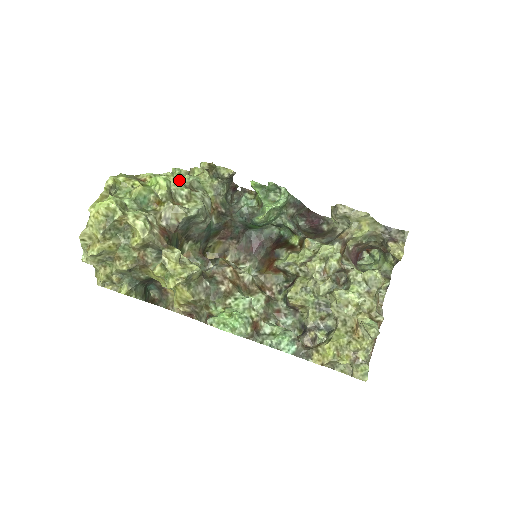
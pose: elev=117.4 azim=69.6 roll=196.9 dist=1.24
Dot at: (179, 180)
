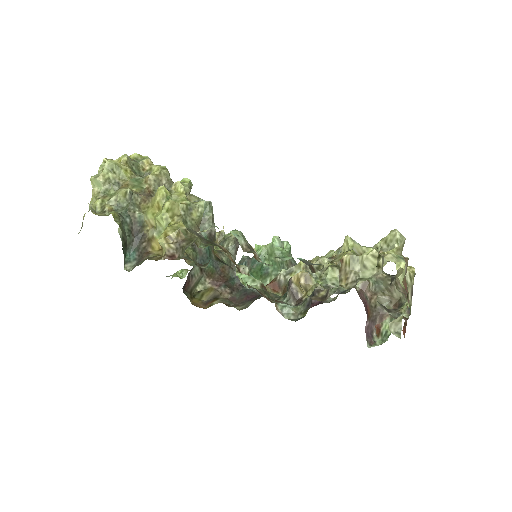
Dot at: occluded
